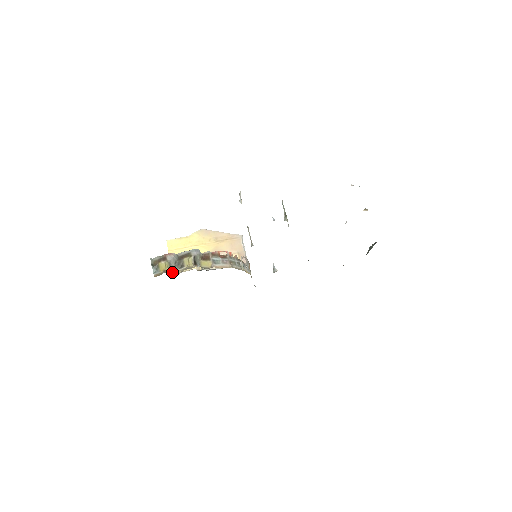
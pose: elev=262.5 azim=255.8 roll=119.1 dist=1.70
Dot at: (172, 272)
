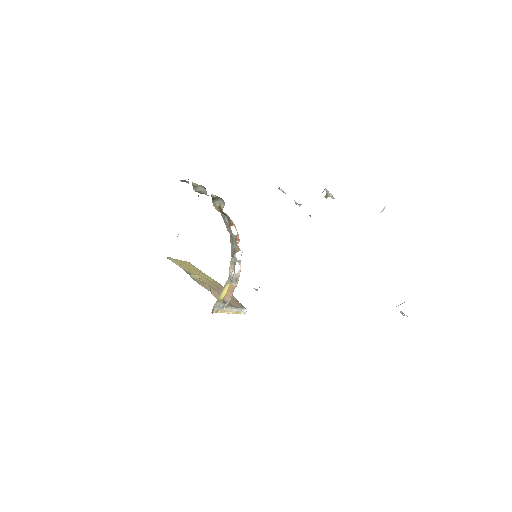
Dot at: (167, 257)
